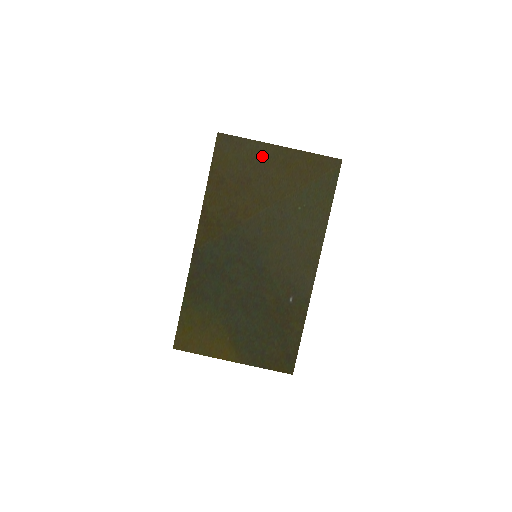
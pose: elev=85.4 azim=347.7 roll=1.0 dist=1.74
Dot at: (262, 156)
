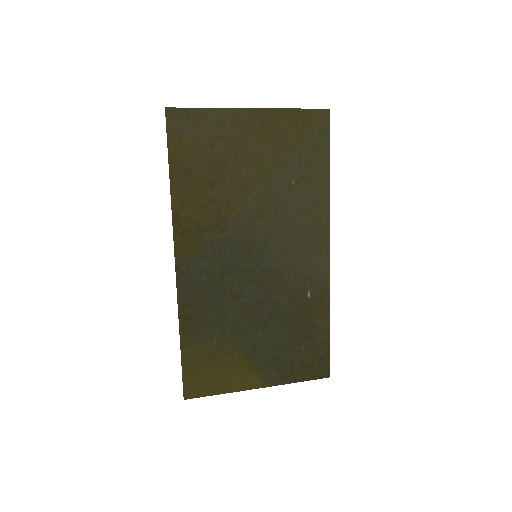
Dot at: (232, 127)
